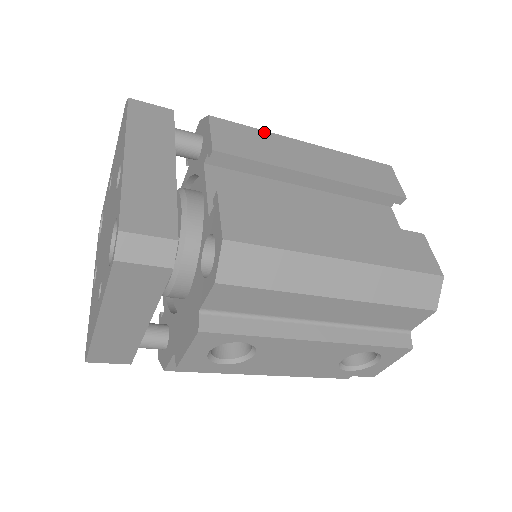
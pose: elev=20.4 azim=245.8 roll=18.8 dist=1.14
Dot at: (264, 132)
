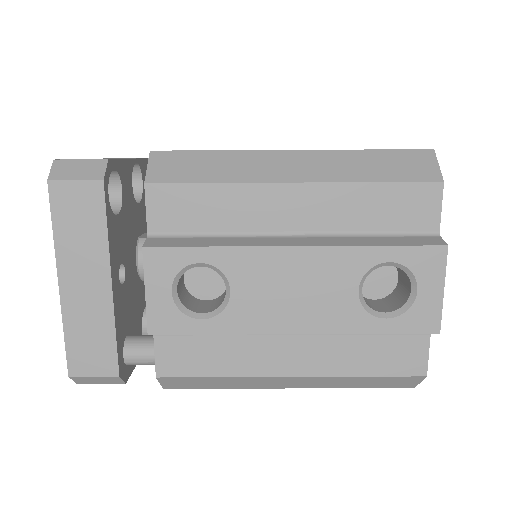
Dot at: occluded
